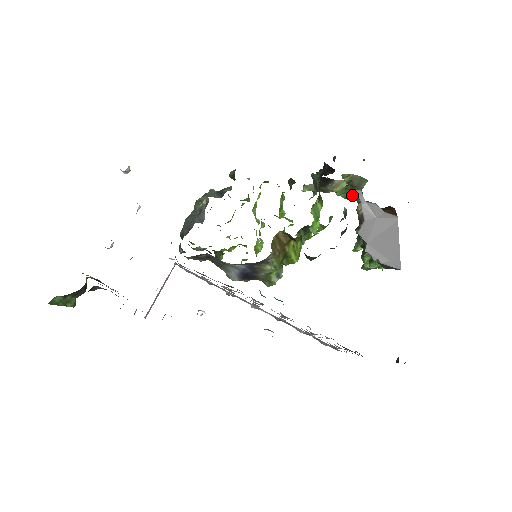
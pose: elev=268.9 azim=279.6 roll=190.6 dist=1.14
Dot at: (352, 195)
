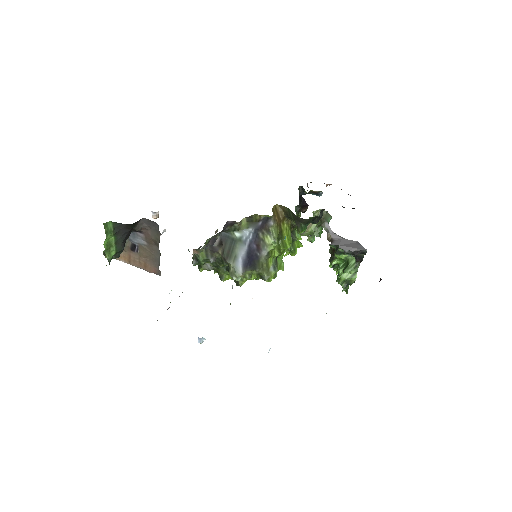
Dot at: (322, 227)
